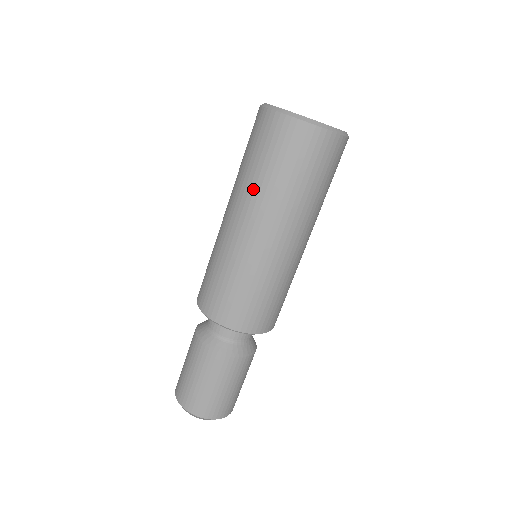
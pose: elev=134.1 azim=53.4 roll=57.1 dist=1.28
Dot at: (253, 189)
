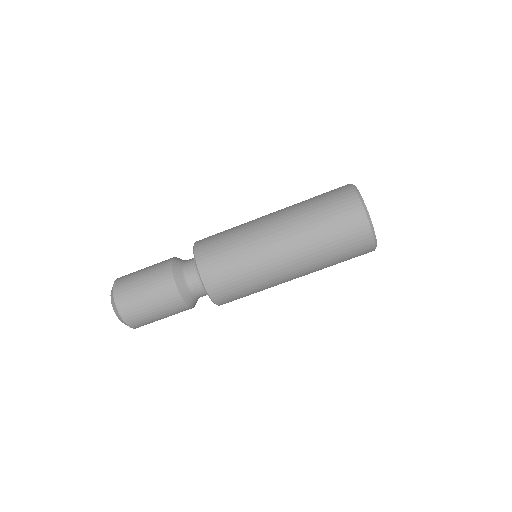
Dot at: (304, 225)
